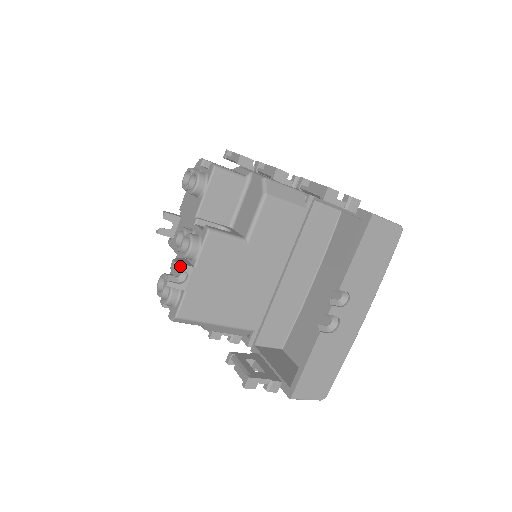
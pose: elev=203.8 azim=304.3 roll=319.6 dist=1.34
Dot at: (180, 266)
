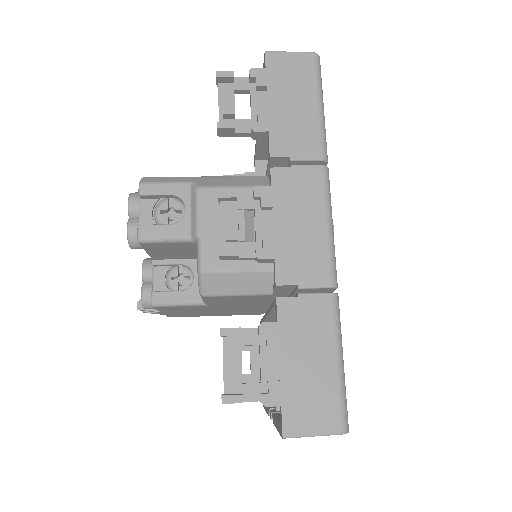
Dot at: (145, 310)
